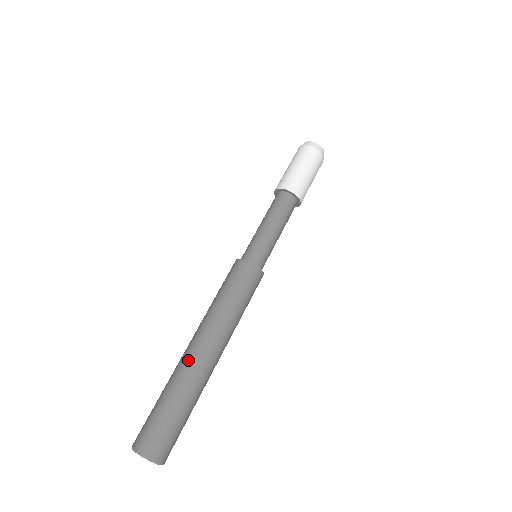
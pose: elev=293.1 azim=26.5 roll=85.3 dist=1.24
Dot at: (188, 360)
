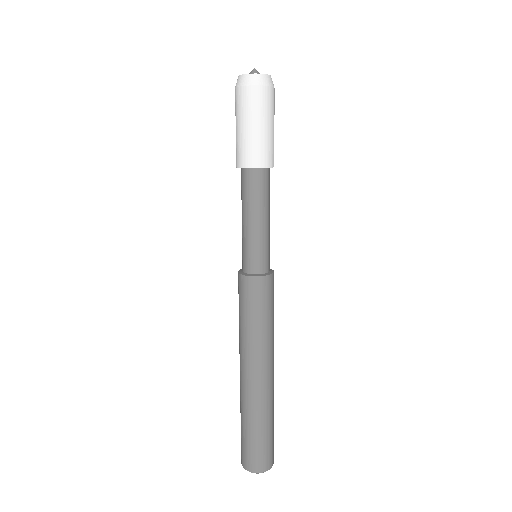
Dot at: (259, 393)
